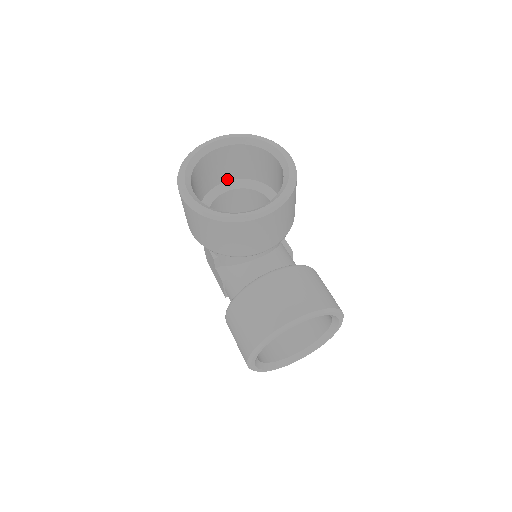
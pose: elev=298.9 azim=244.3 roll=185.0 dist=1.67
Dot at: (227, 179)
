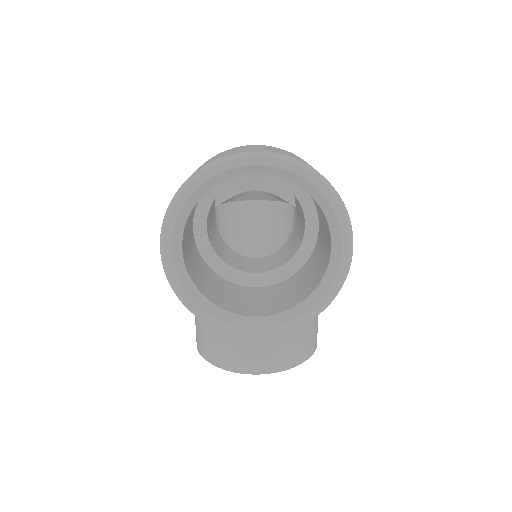
Dot at: occluded
